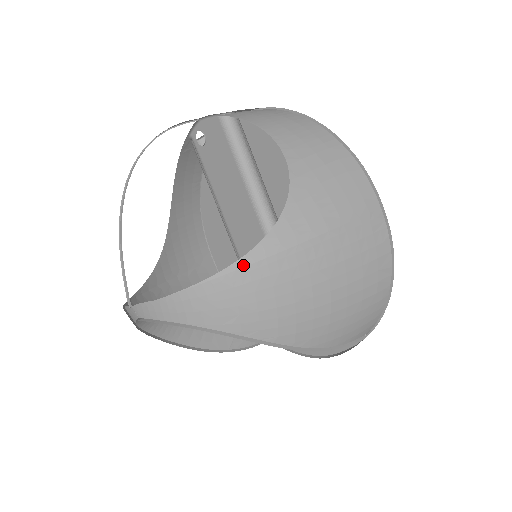
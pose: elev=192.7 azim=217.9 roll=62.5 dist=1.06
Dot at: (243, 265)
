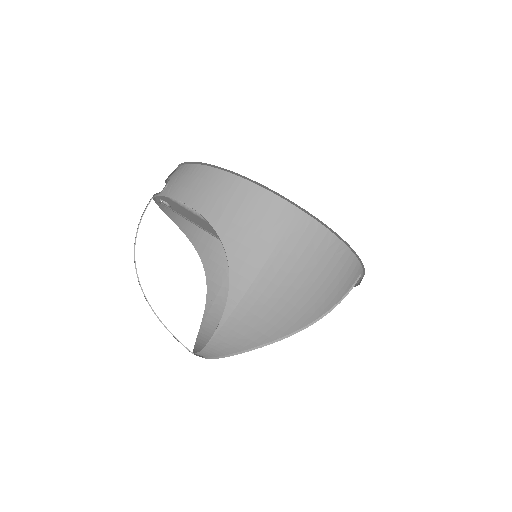
Dot at: (227, 316)
